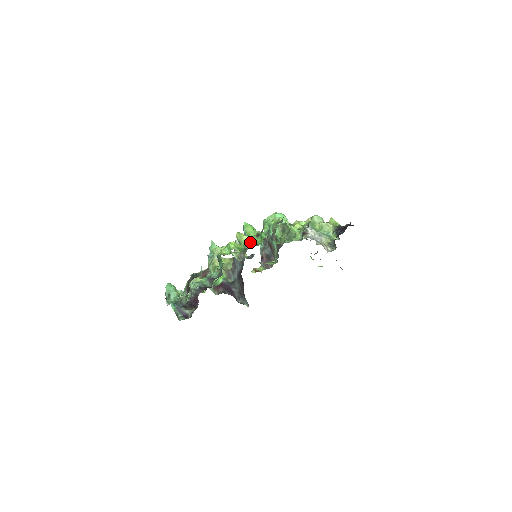
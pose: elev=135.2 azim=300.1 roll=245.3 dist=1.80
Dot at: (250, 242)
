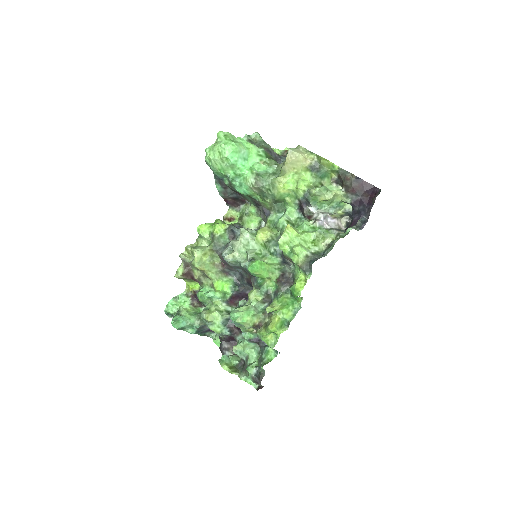
Dot at: (284, 307)
